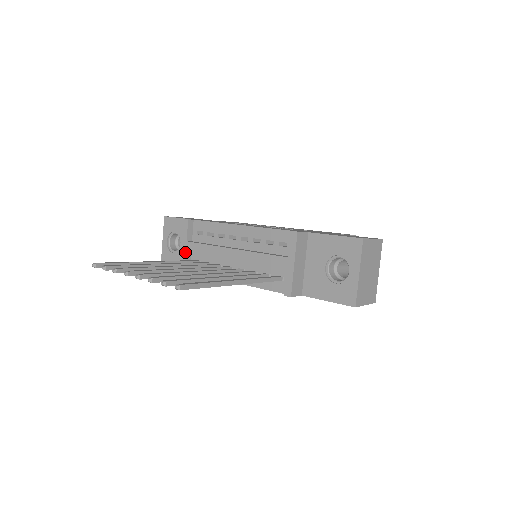
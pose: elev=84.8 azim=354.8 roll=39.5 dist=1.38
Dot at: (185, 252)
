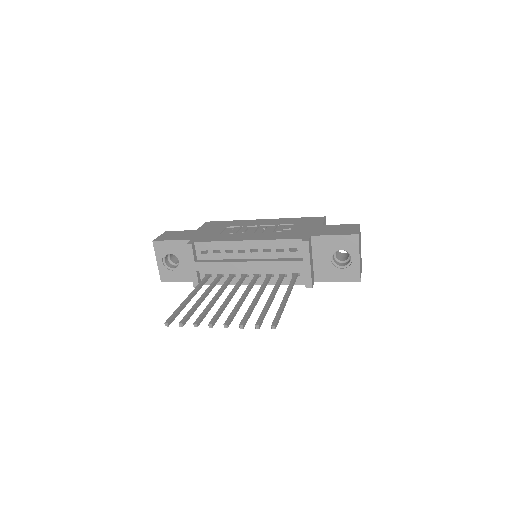
Dot at: (196, 271)
